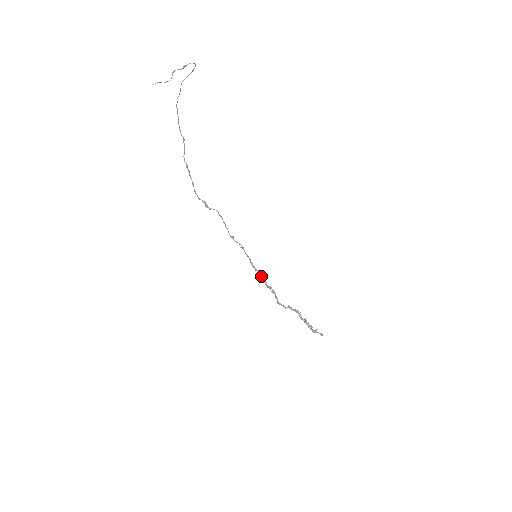
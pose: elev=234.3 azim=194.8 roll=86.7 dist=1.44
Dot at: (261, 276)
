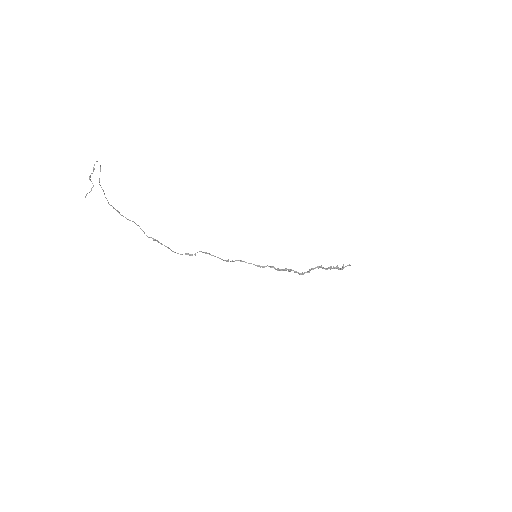
Dot at: occluded
